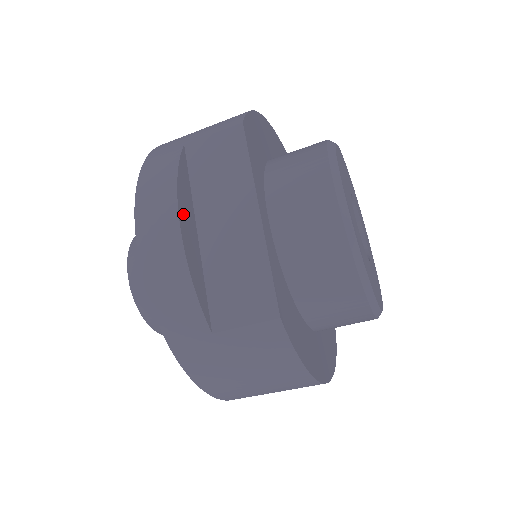
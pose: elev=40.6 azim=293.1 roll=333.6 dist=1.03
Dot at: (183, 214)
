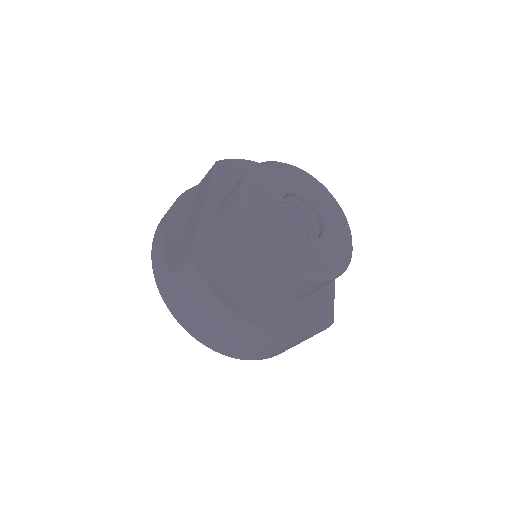
Dot at: (174, 214)
